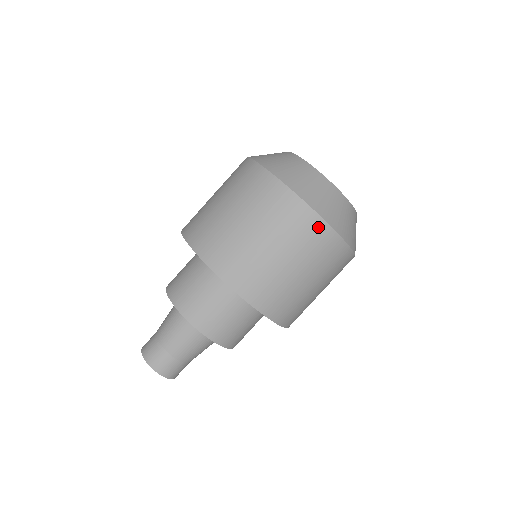
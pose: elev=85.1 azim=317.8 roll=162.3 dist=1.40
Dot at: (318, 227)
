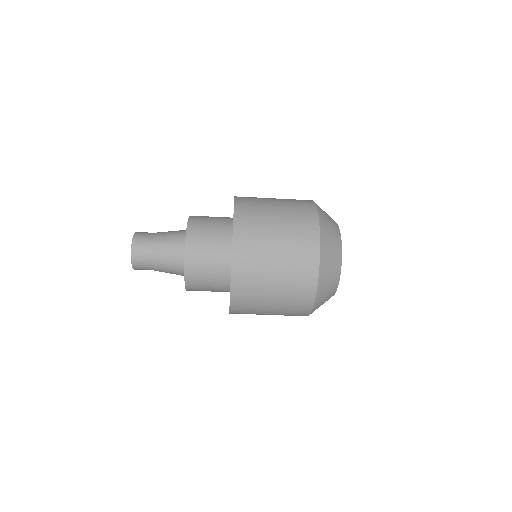
Dot at: (307, 304)
